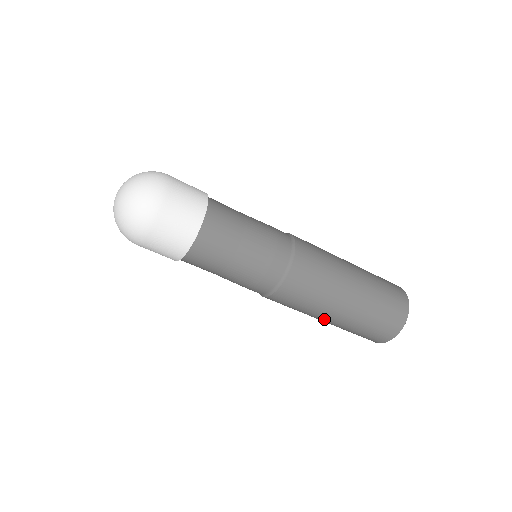
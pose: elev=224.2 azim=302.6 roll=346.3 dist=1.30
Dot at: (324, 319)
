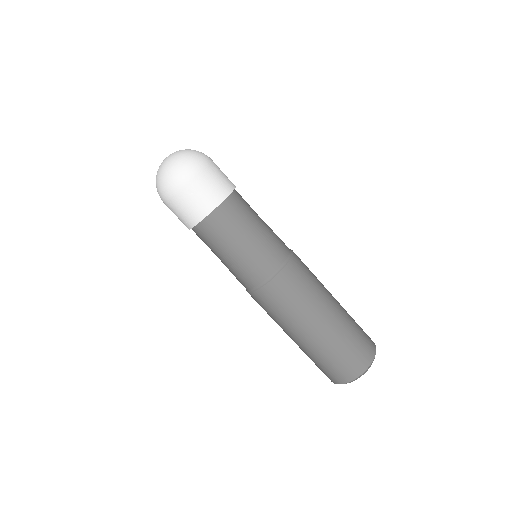
Dot at: (317, 322)
